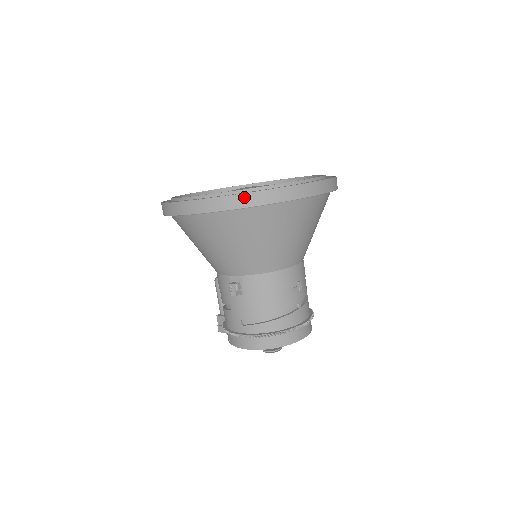
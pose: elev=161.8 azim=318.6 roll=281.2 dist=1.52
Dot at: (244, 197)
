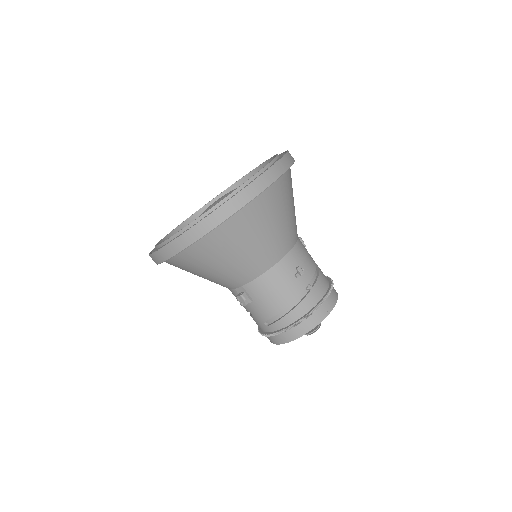
Dot at: (194, 230)
